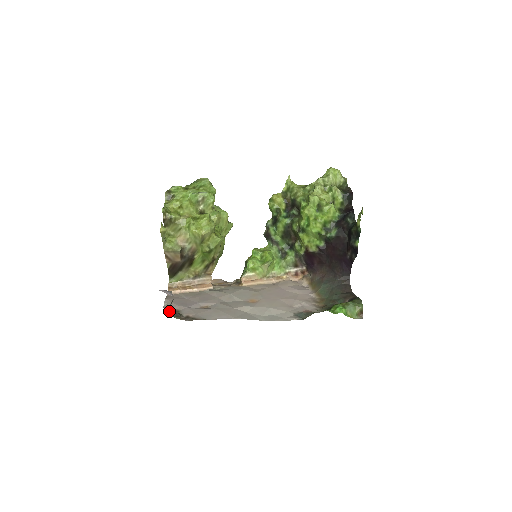
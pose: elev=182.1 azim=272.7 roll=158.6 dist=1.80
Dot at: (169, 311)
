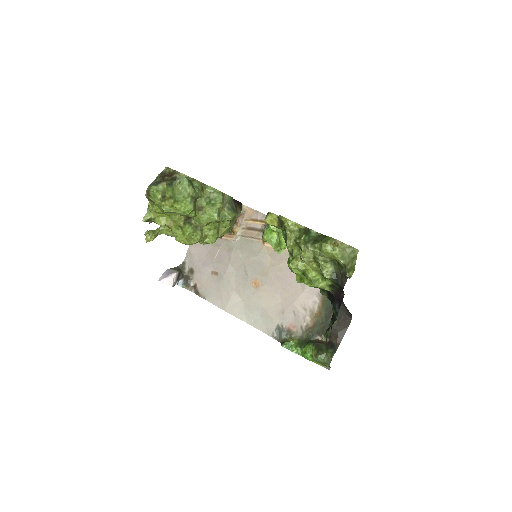
Dot at: (180, 280)
